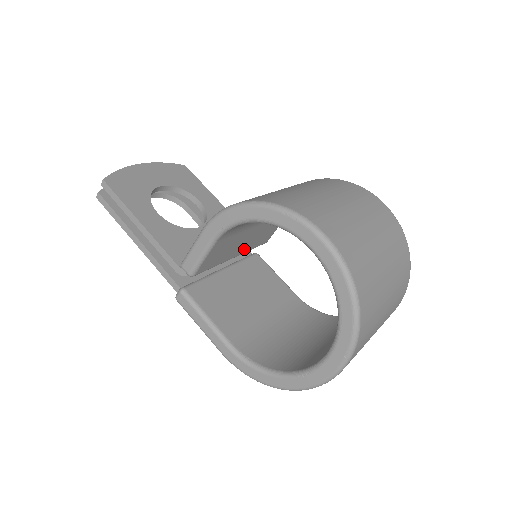
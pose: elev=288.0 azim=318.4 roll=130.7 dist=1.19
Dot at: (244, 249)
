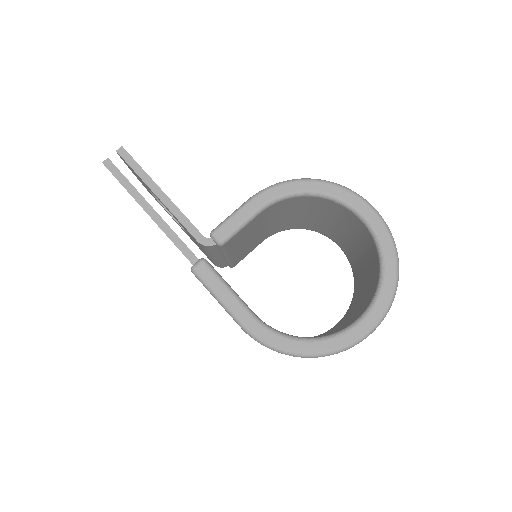
Dot at: (236, 254)
